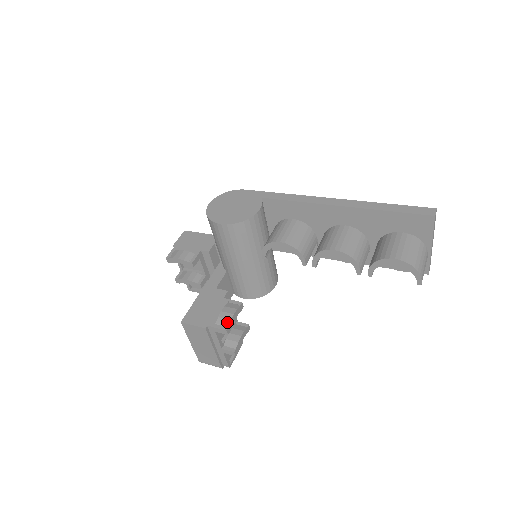
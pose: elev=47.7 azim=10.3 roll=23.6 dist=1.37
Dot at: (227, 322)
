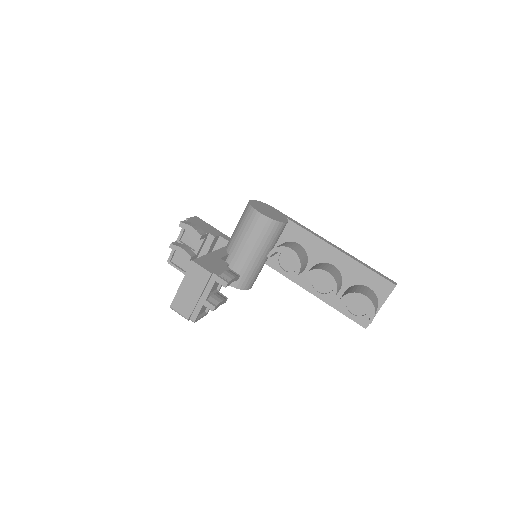
Dot at: (229, 279)
